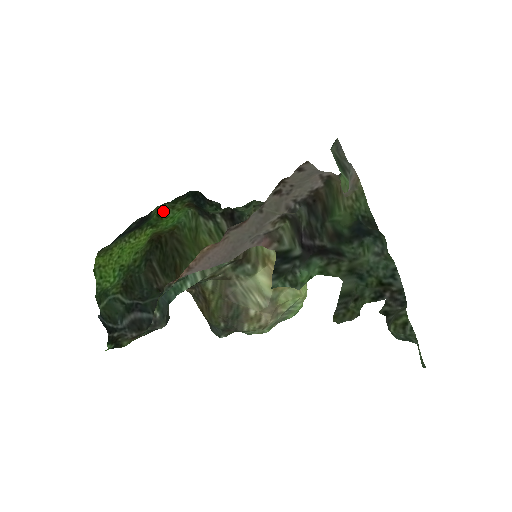
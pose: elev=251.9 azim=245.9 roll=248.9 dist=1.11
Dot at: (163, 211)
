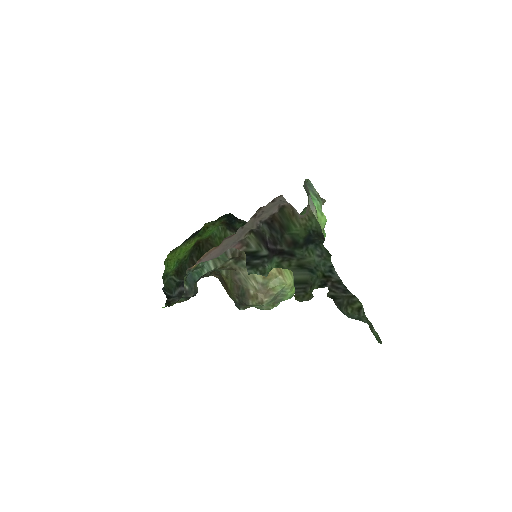
Dot at: (207, 227)
